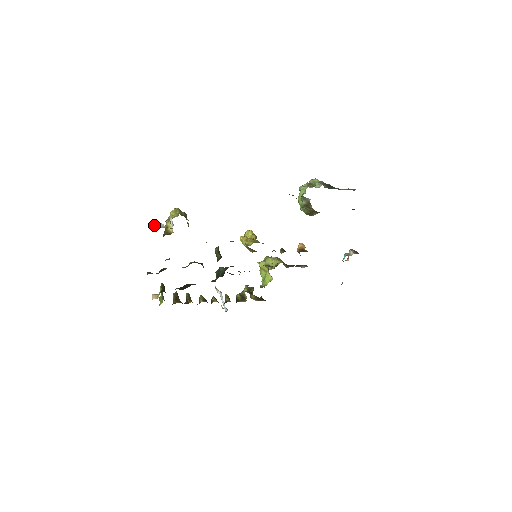
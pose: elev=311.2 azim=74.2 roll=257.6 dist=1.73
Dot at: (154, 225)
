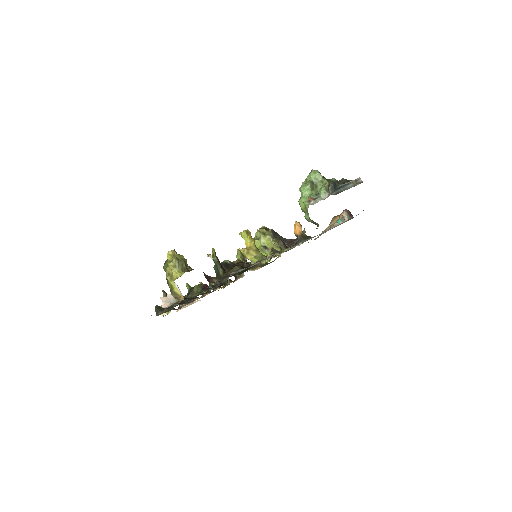
Dot at: (163, 302)
